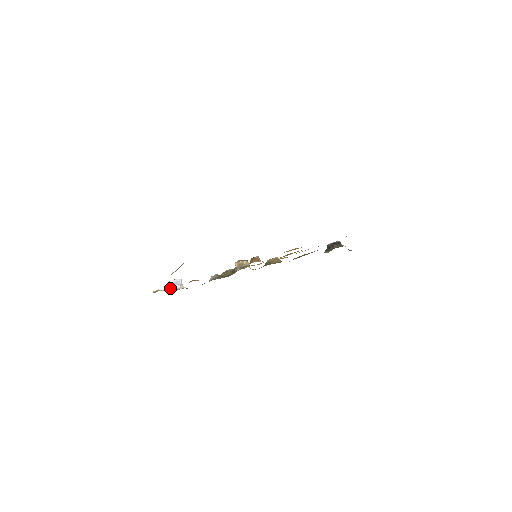
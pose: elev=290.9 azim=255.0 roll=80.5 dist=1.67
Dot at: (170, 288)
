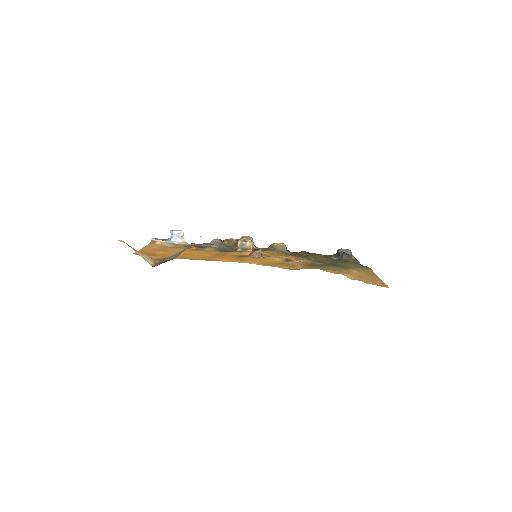
Dot at: (170, 238)
